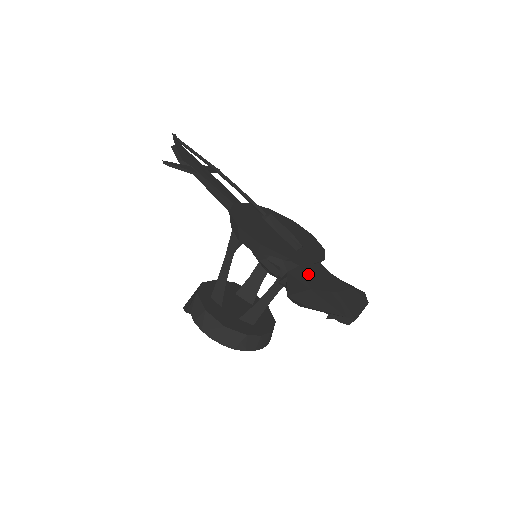
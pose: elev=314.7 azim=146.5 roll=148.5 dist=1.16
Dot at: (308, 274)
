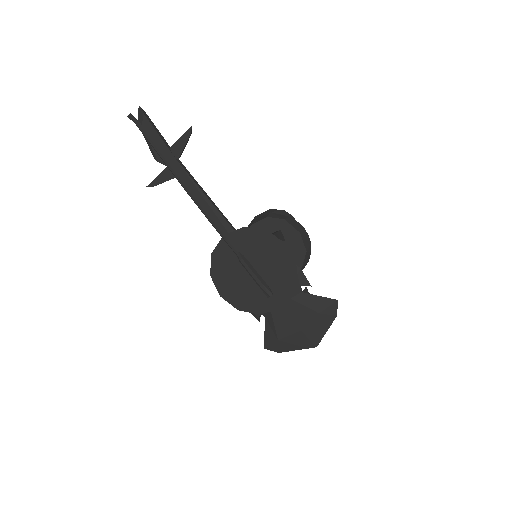
Dot at: (278, 320)
